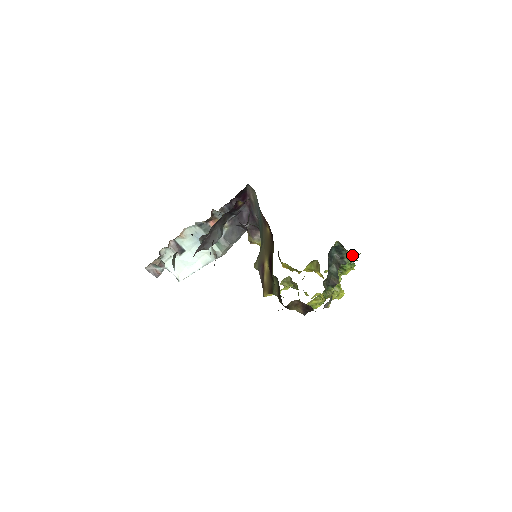
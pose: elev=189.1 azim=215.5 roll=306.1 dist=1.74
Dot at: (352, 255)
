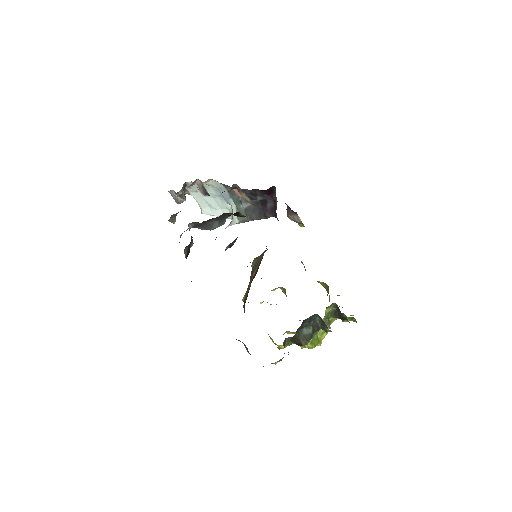
Dot at: (348, 321)
